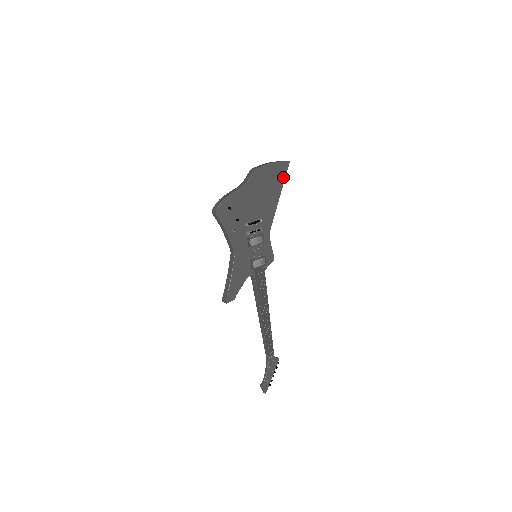
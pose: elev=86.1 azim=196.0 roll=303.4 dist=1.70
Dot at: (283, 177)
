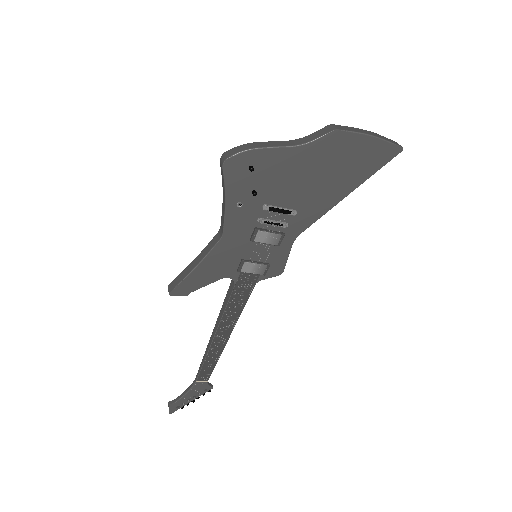
Dot at: (375, 168)
